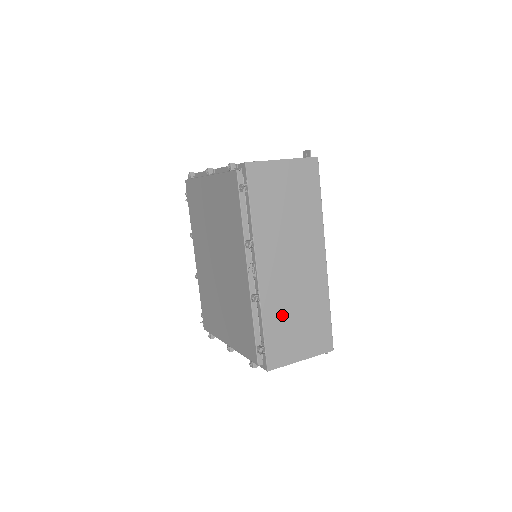
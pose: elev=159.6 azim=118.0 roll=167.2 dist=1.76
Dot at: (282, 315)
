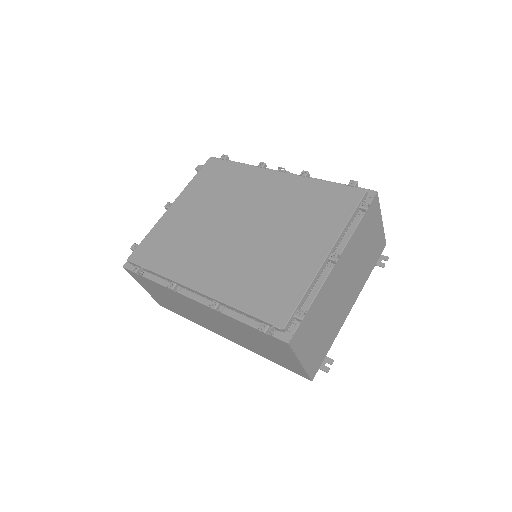
Dot at: occluded
